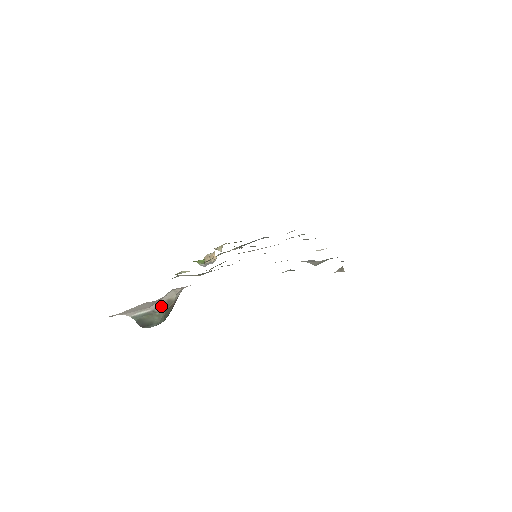
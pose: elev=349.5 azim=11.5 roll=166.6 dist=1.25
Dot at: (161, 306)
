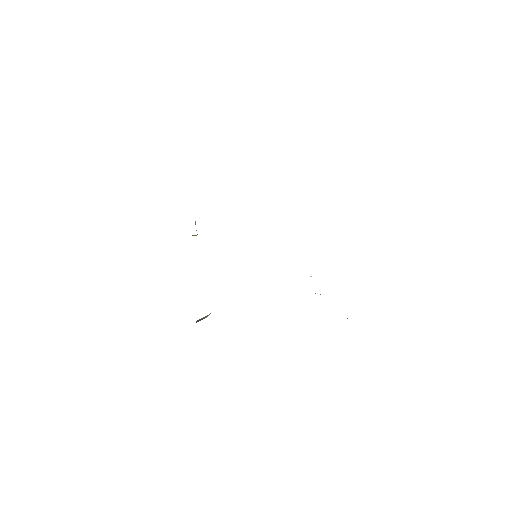
Dot at: occluded
